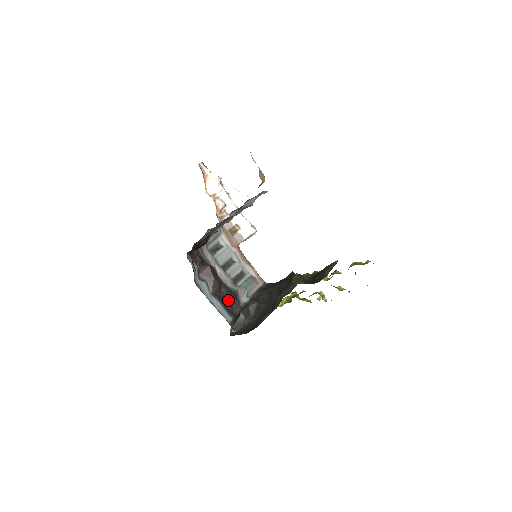
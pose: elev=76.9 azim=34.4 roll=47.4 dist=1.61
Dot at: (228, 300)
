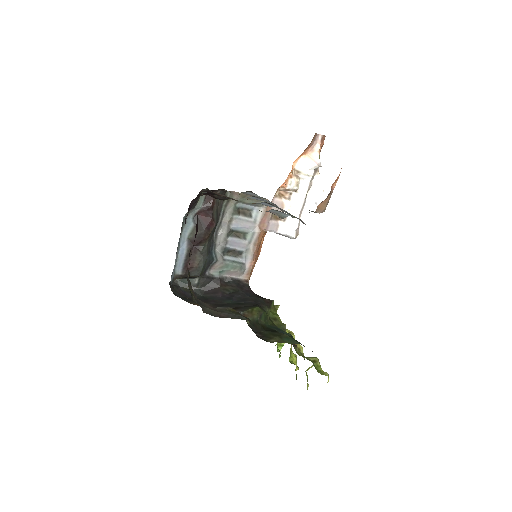
Dot at: (196, 258)
